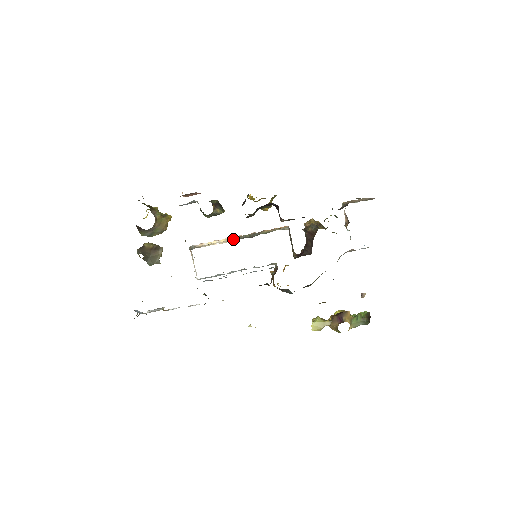
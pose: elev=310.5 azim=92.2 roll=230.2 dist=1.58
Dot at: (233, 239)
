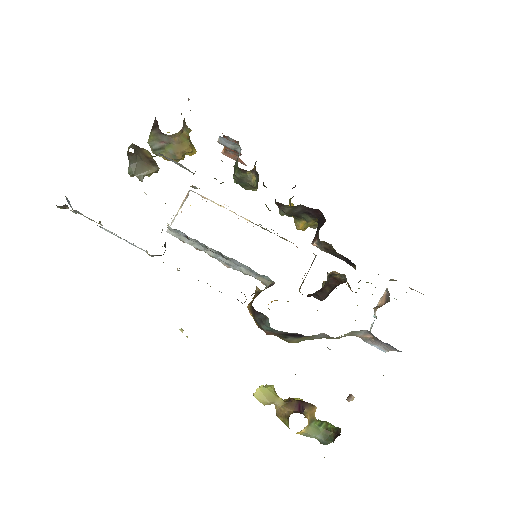
Dot at: occluded
